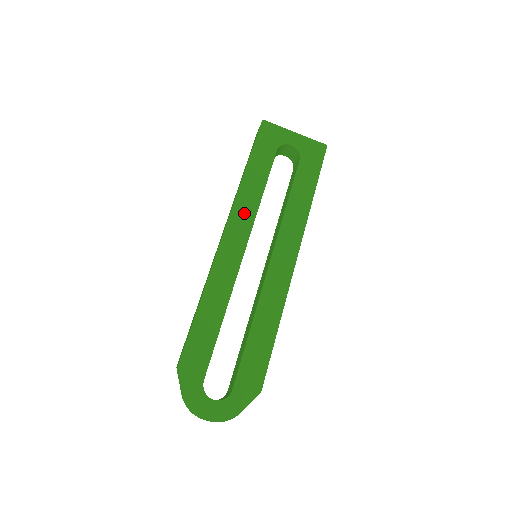
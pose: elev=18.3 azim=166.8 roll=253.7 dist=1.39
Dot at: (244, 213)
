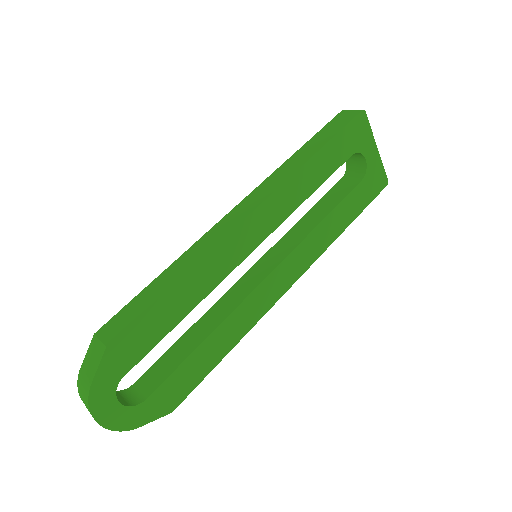
Dot at: (281, 205)
